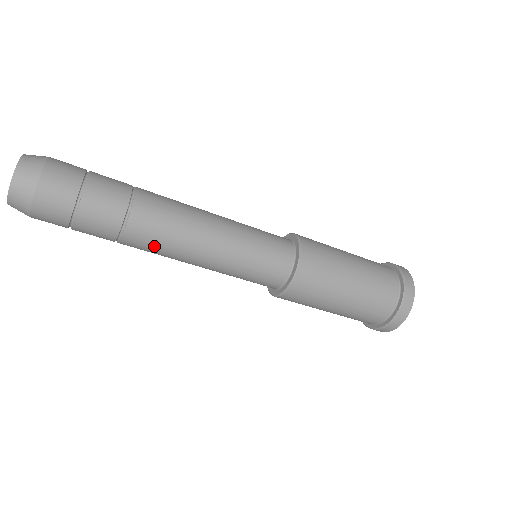
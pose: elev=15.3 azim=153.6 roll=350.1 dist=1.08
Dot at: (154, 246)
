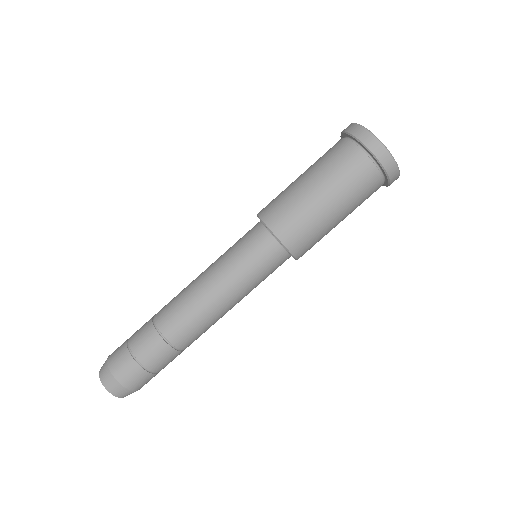
Dot at: occluded
